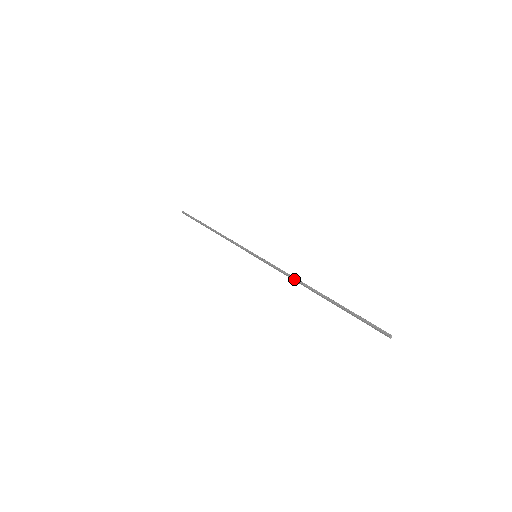
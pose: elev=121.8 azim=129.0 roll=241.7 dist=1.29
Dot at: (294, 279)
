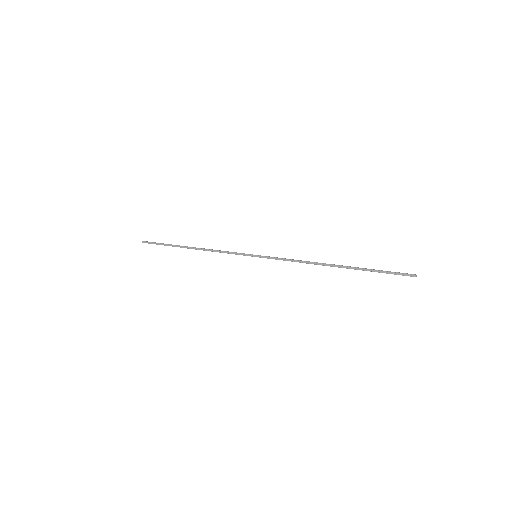
Dot at: (308, 261)
